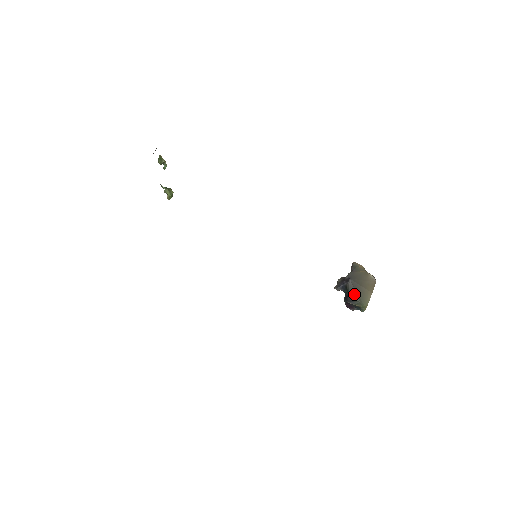
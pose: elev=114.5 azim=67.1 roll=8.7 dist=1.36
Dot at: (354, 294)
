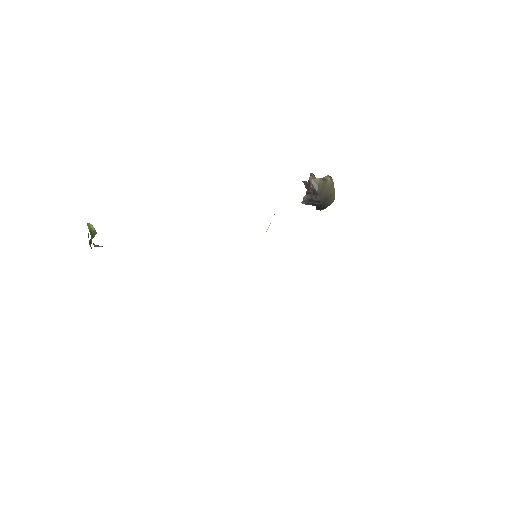
Dot at: (325, 205)
